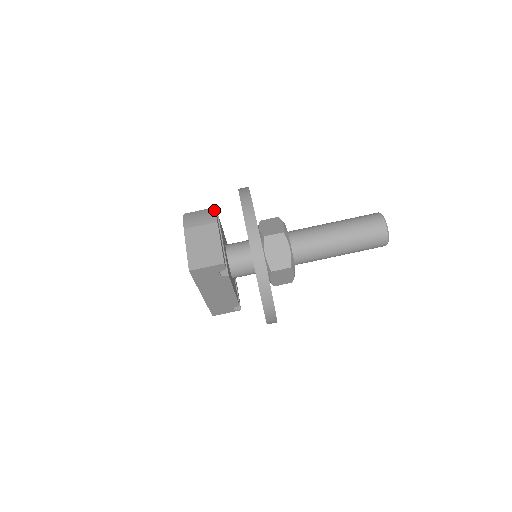
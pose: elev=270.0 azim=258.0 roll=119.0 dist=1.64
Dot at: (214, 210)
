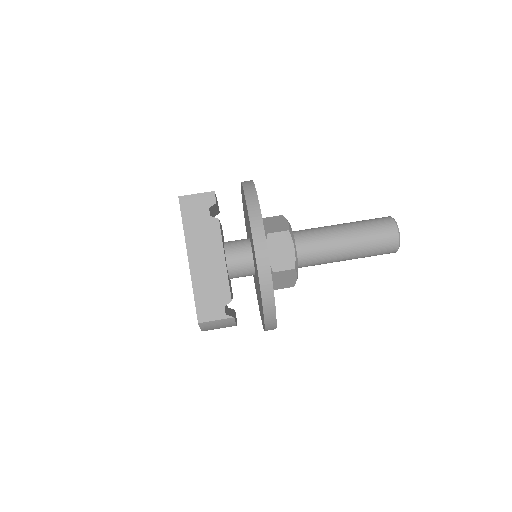
Dot at: occluded
